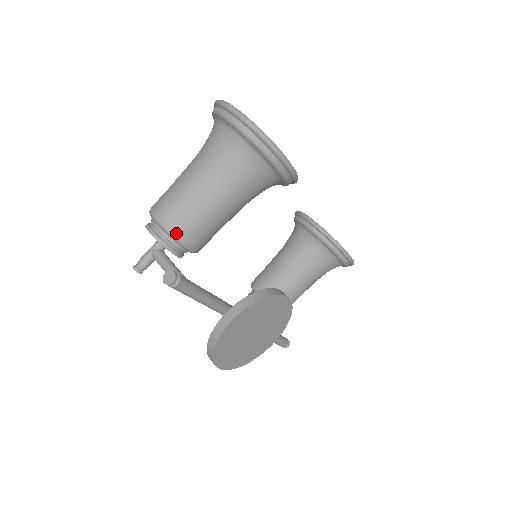
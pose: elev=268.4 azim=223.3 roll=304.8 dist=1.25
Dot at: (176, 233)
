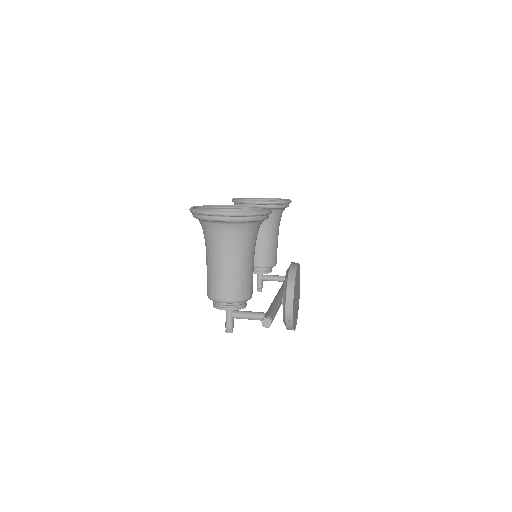
Dot at: (243, 298)
